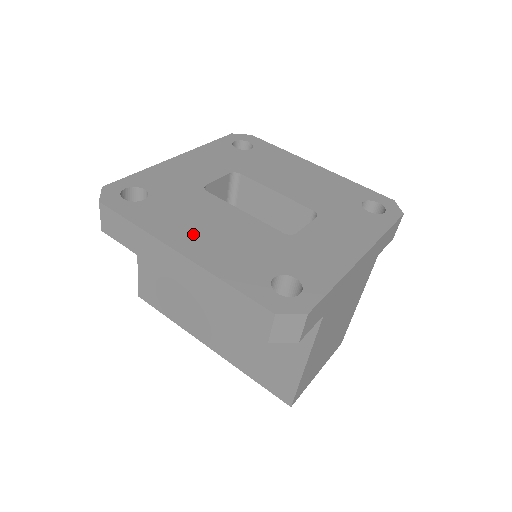
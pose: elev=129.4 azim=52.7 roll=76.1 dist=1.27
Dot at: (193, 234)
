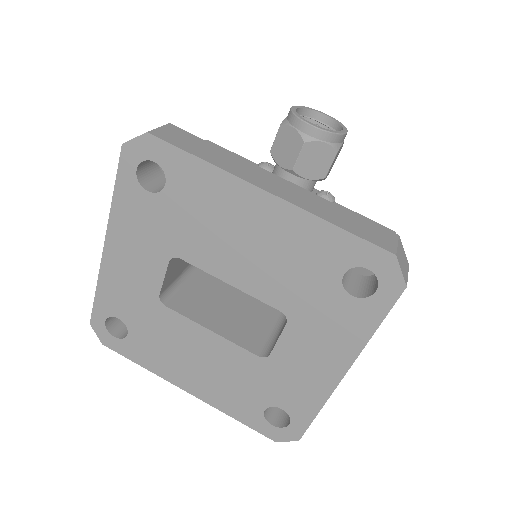
Dot at: (186, 371)
